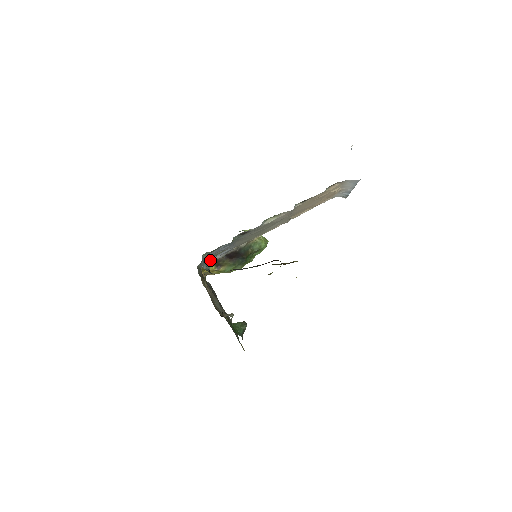
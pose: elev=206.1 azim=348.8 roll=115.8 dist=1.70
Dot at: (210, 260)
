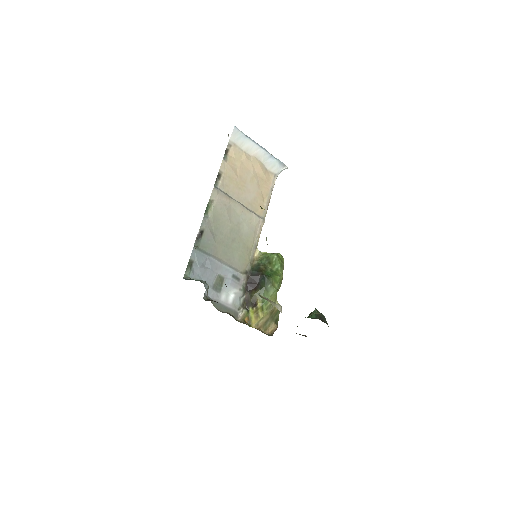
Dot at: (202, 281)
